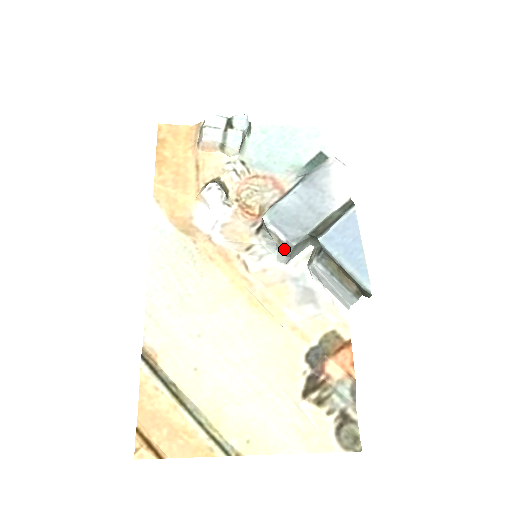
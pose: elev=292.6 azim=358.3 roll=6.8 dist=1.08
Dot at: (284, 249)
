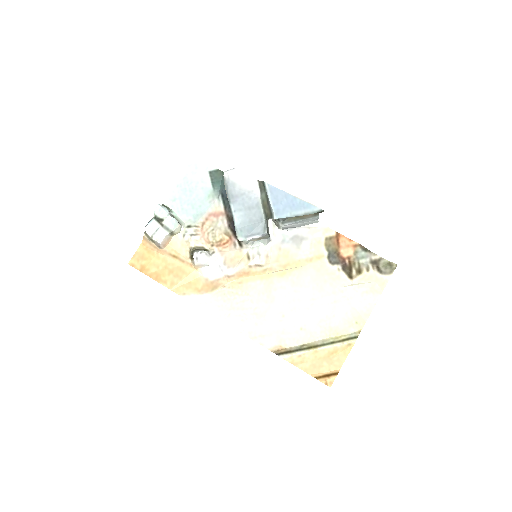
Dot at: occluded
